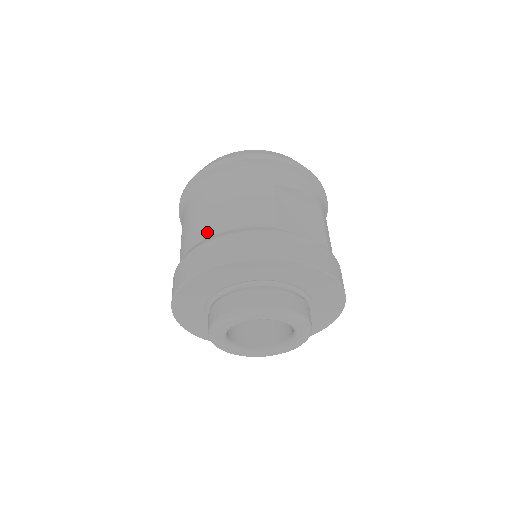
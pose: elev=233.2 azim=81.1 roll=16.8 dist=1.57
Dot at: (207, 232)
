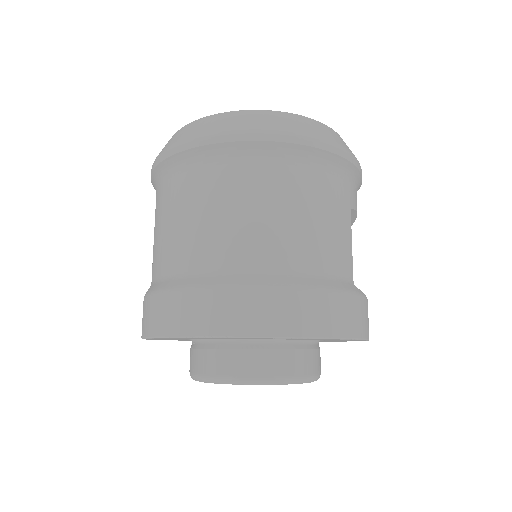
Dot at: (277, 261)
